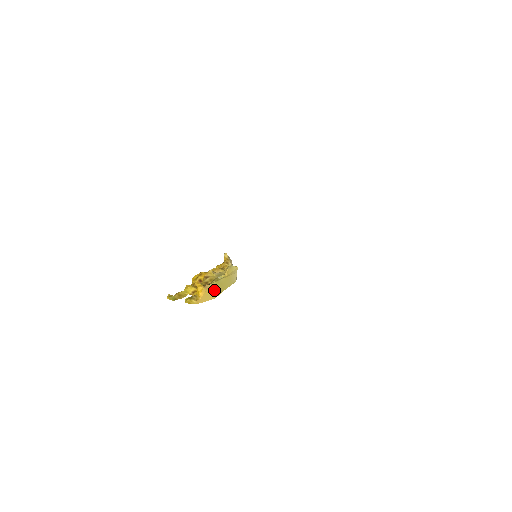
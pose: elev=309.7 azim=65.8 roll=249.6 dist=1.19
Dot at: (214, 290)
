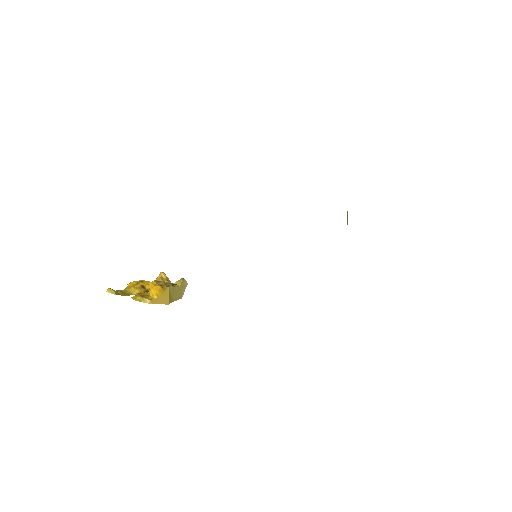
Dot at: (169, 295)
